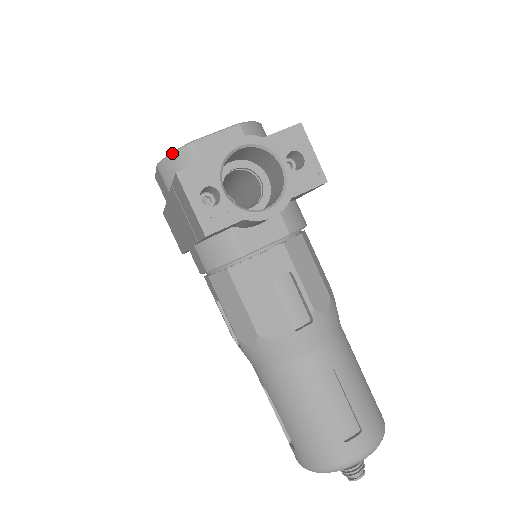
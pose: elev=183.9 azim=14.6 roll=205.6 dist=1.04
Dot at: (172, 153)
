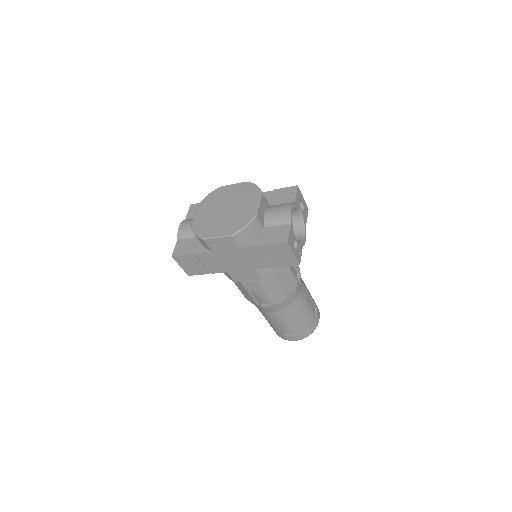
Dot at: (247, 226)
